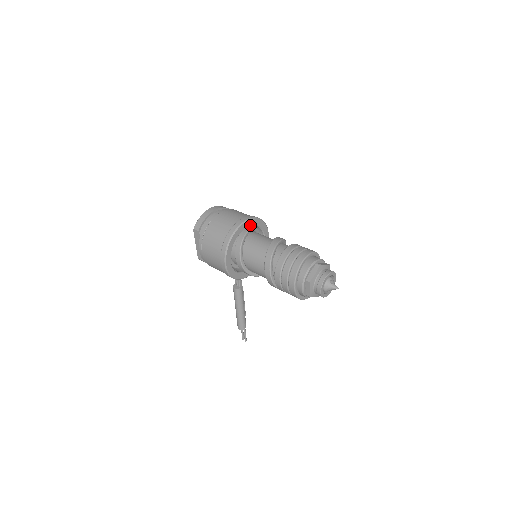
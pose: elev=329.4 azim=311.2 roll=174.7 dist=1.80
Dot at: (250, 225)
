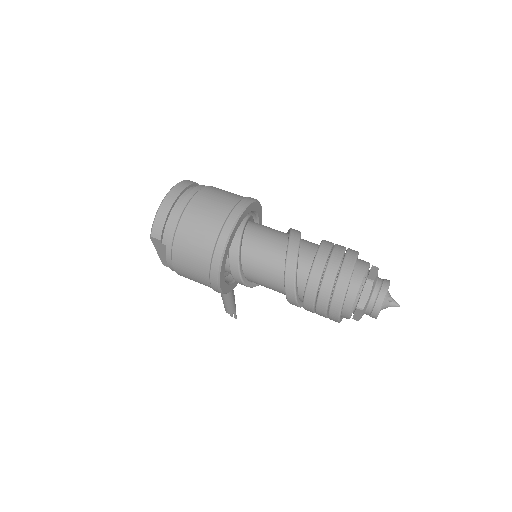
Dot at: (242, 219)
